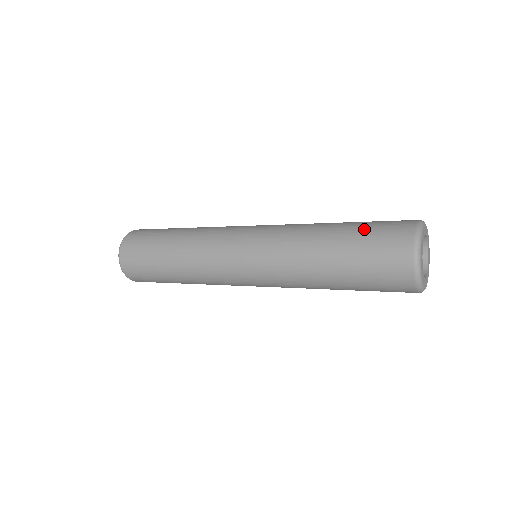
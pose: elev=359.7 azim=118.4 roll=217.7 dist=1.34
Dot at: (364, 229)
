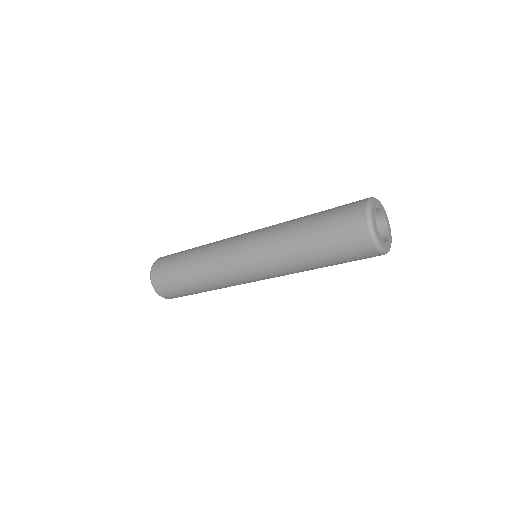
Dot at: (328, 218)
